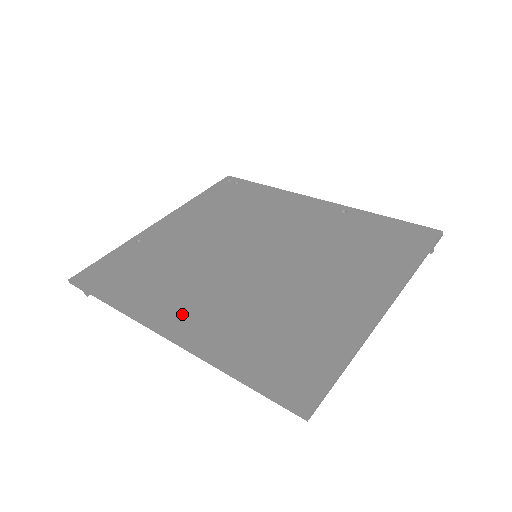
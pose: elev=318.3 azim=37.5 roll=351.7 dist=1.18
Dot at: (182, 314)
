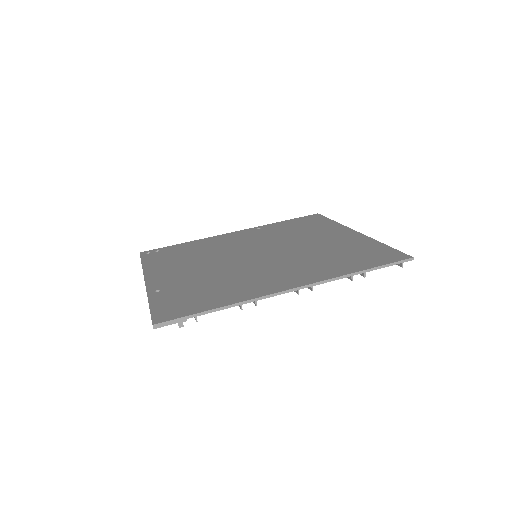
Dot at: (281, 281)
